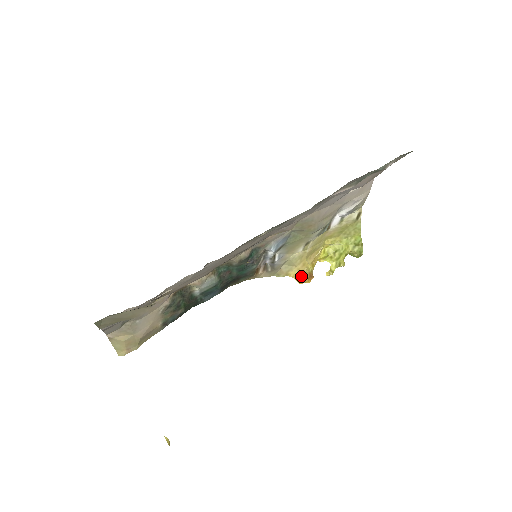
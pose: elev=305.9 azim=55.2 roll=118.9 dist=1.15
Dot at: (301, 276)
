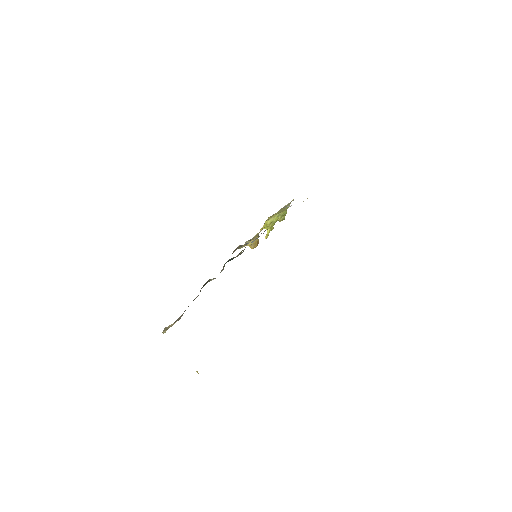
Dot at: (253, 244)
